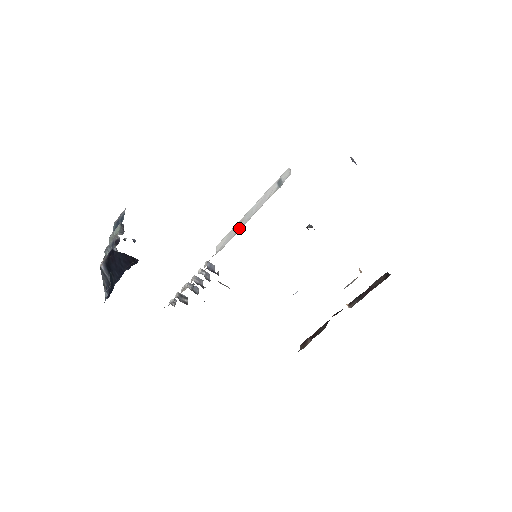
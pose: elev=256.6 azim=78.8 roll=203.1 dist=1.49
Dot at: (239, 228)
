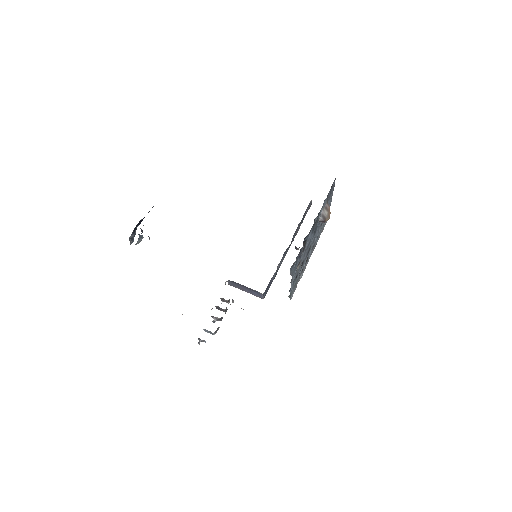
Dot at: occluded
